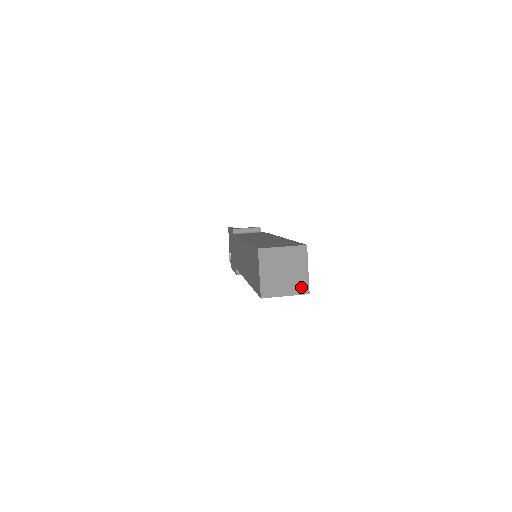
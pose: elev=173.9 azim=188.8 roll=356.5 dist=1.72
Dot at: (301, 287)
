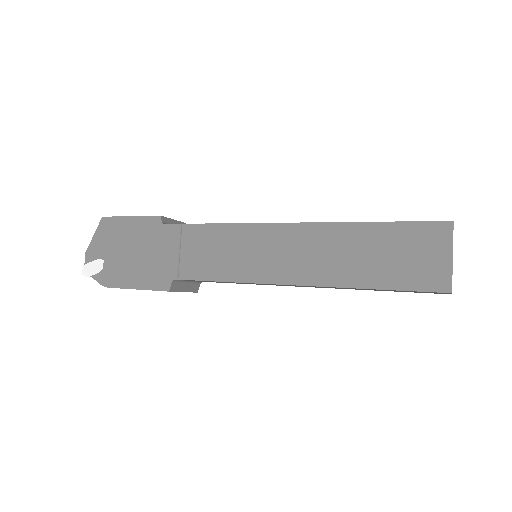
Dot at: occluded
